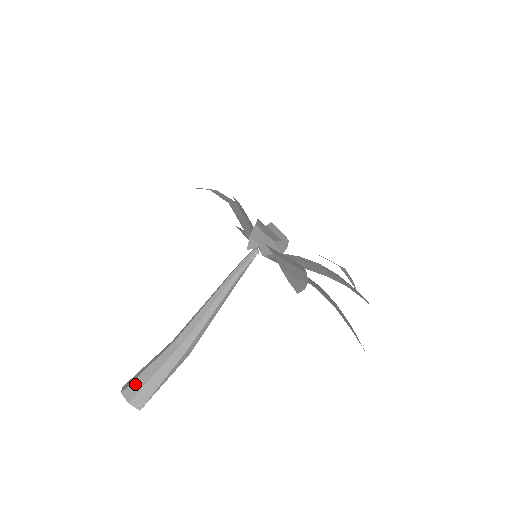
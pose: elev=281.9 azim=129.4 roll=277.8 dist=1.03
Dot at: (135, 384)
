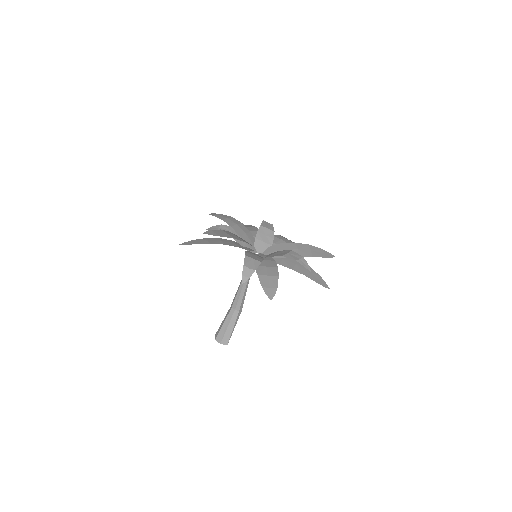
Dot at: (220, 334)
